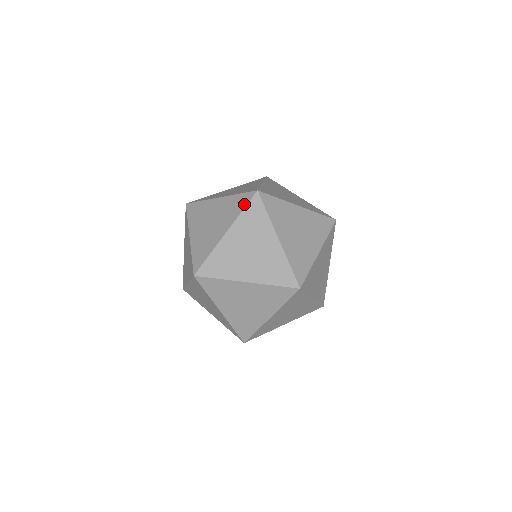
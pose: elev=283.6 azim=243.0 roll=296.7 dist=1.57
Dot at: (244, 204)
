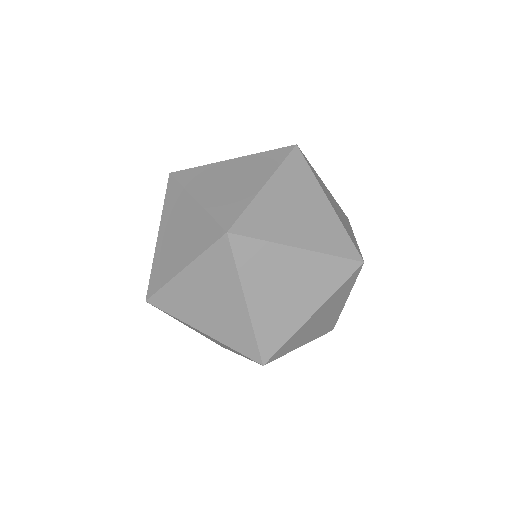
Dot at: (274, 150)
